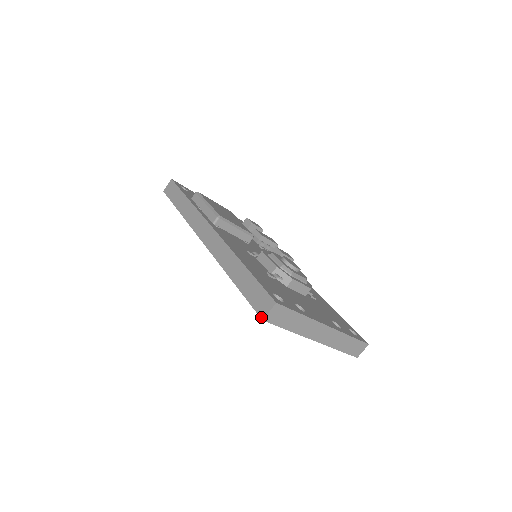
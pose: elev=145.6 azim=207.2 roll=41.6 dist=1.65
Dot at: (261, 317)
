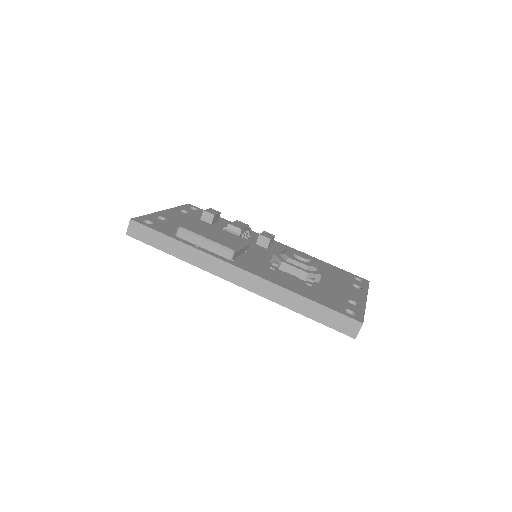
Dot at: (353, 337)
